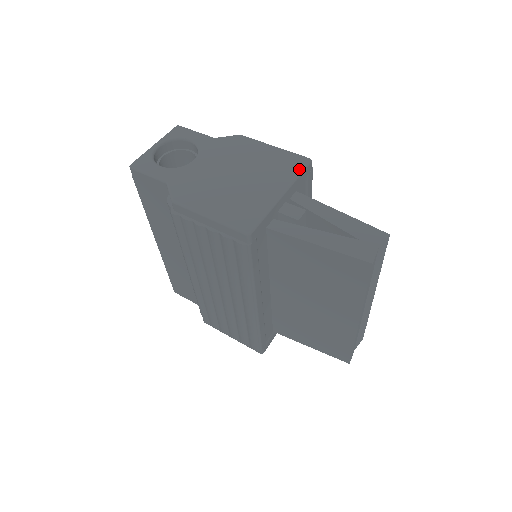
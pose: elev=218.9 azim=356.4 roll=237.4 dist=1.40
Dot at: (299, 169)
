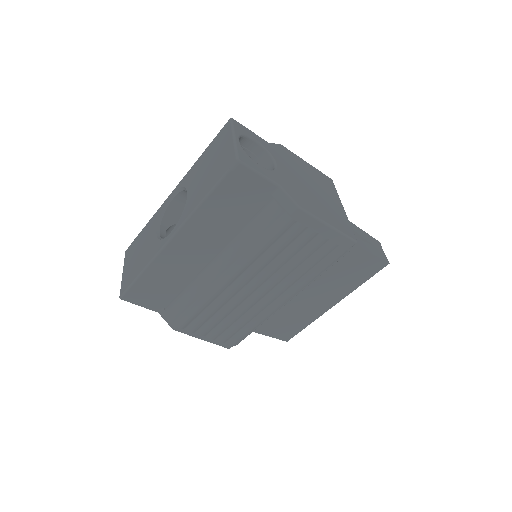
Dot at: occluded
